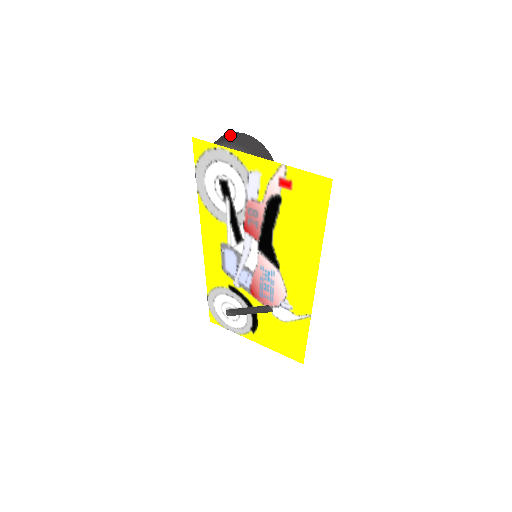
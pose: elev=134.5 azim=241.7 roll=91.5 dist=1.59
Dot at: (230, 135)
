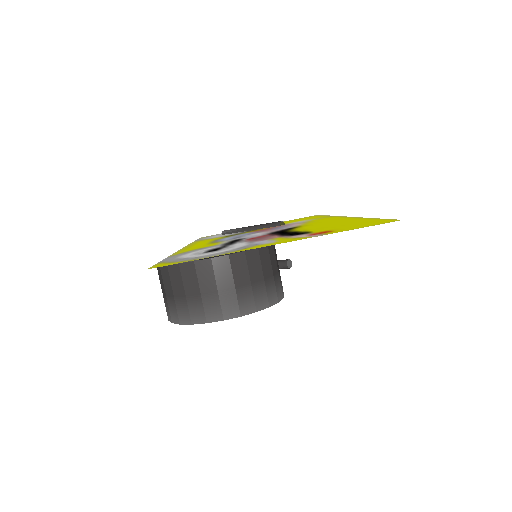
Dot at: (194, 275)
